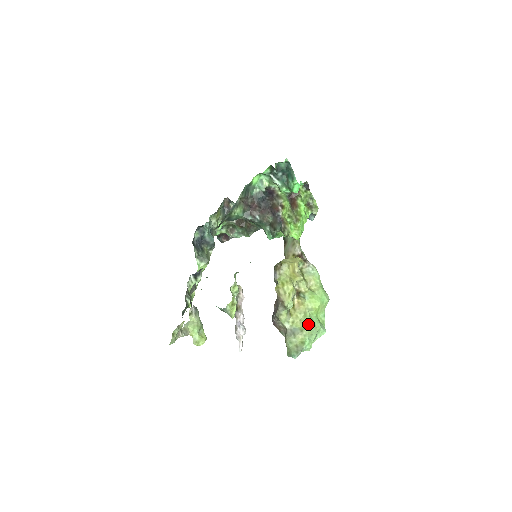
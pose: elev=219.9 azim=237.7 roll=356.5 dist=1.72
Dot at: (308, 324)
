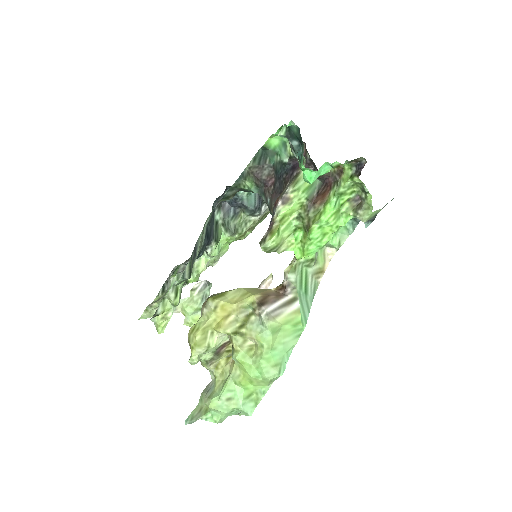
Dot at: (219, 394)
